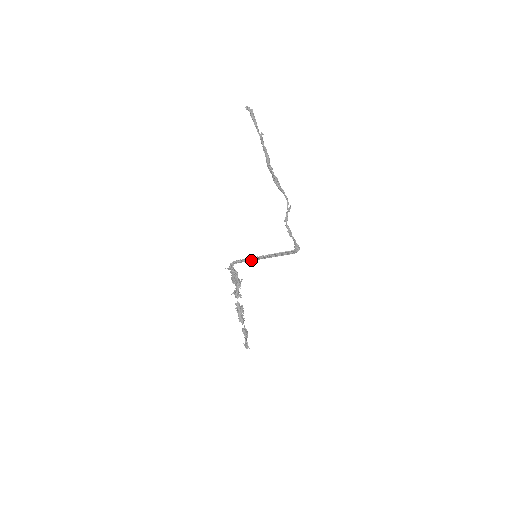
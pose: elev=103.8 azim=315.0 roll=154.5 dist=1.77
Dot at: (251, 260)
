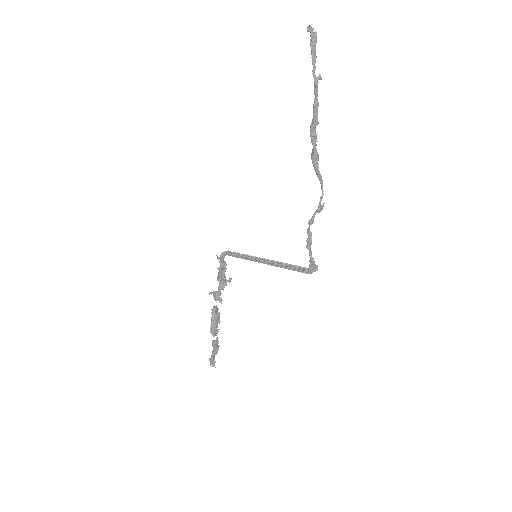
Dot at: (248, 259)
